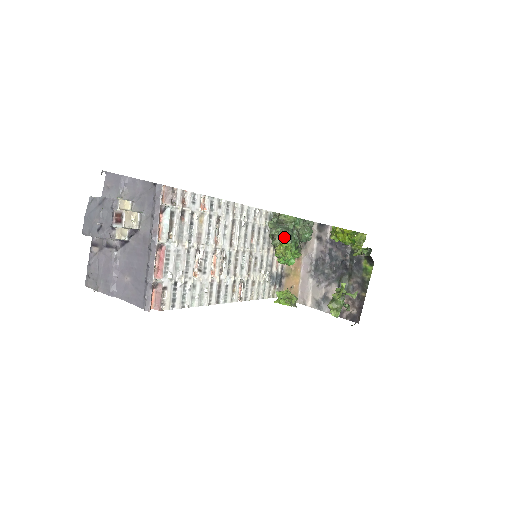
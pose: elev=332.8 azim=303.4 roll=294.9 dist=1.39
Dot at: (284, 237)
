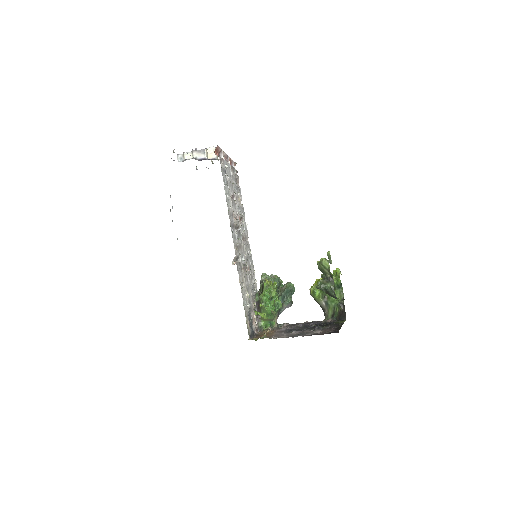
Dot at: occluded
